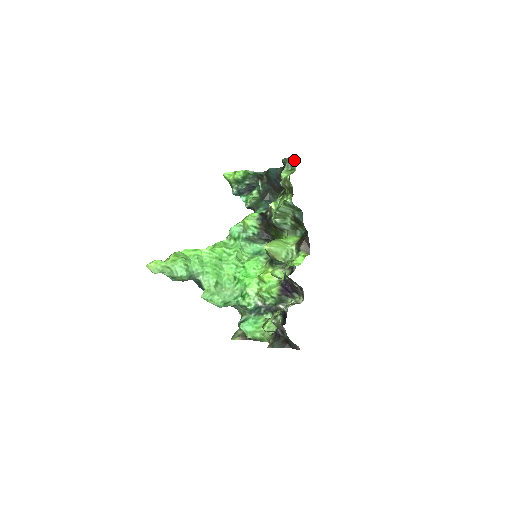
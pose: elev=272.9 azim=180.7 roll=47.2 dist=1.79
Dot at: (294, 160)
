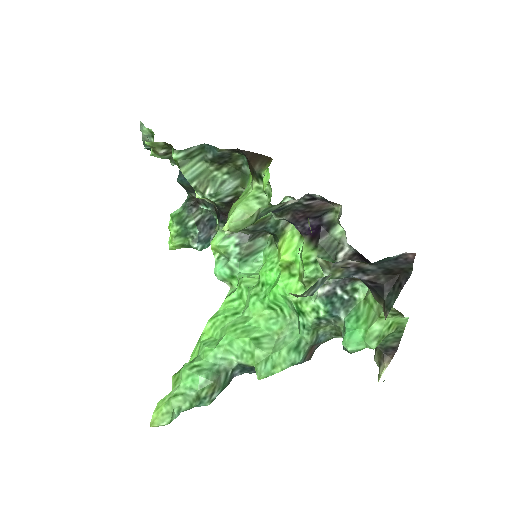
Dot at: (141, 128)
